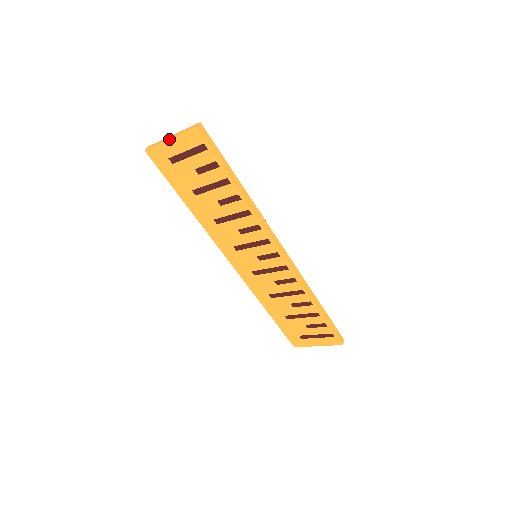
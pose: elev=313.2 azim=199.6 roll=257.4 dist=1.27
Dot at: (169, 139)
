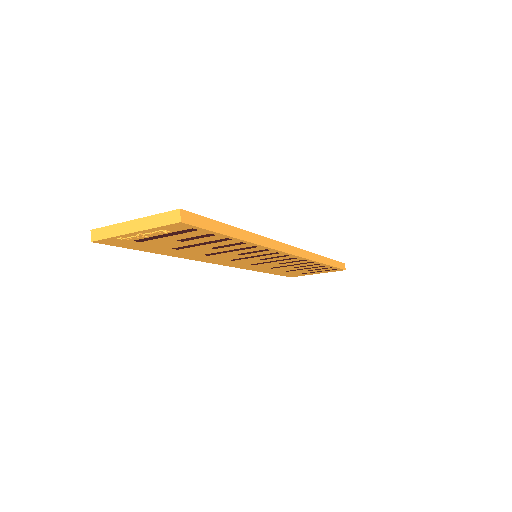
Dot at: (132, 233)
